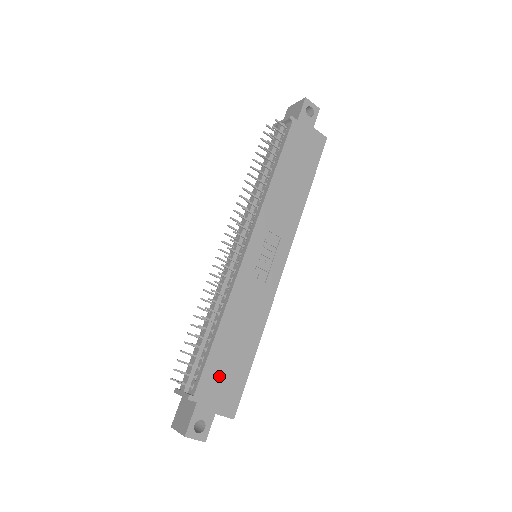
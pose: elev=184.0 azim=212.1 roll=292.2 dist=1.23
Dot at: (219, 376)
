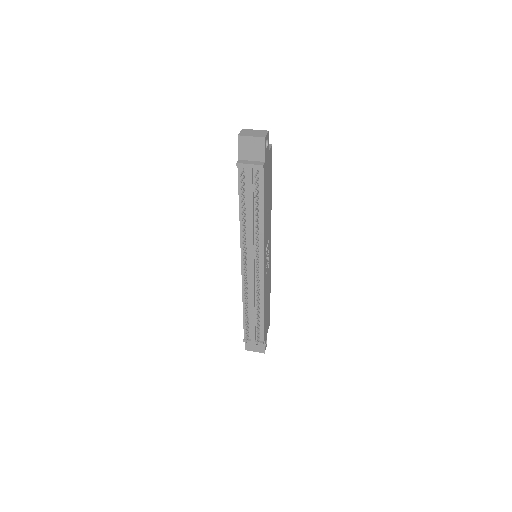
Dot at: (266, 323)
